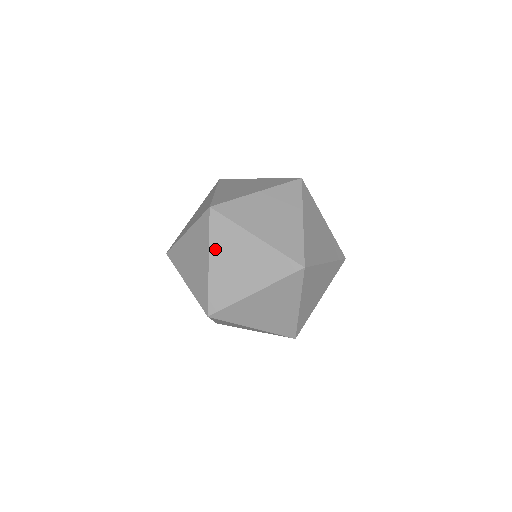
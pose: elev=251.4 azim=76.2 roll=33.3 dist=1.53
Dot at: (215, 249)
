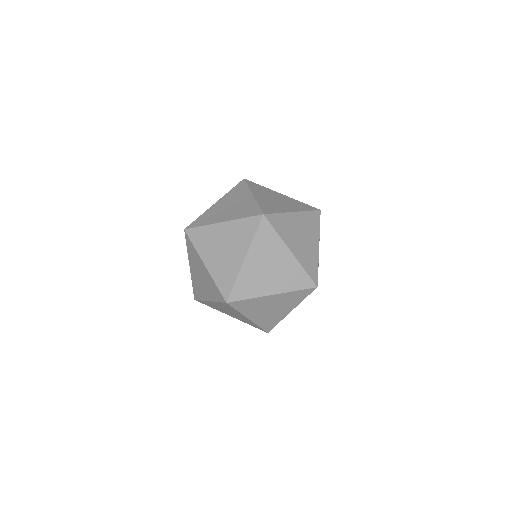
Dot at: (248, 313)
